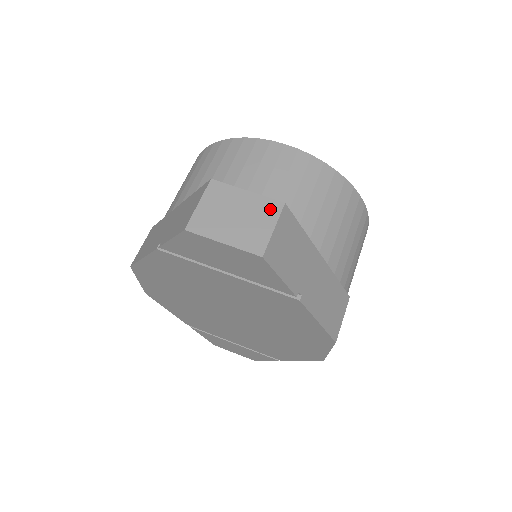
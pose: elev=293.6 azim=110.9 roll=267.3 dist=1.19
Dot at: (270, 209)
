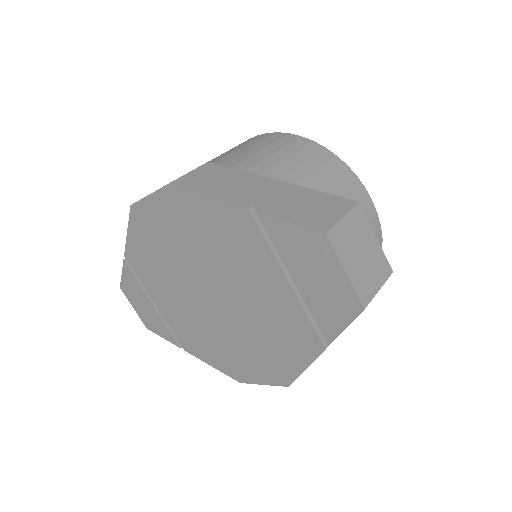
Dot at: (384, 269)
